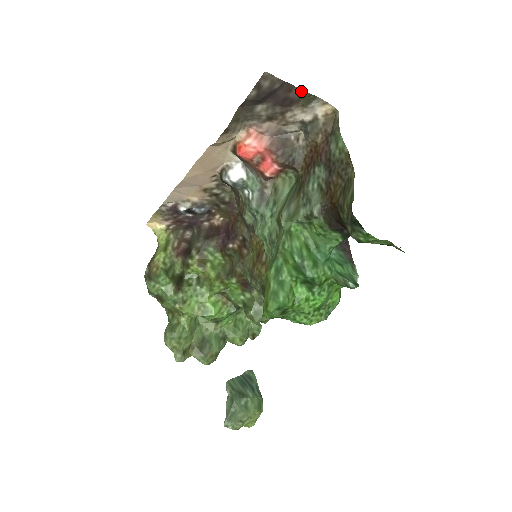
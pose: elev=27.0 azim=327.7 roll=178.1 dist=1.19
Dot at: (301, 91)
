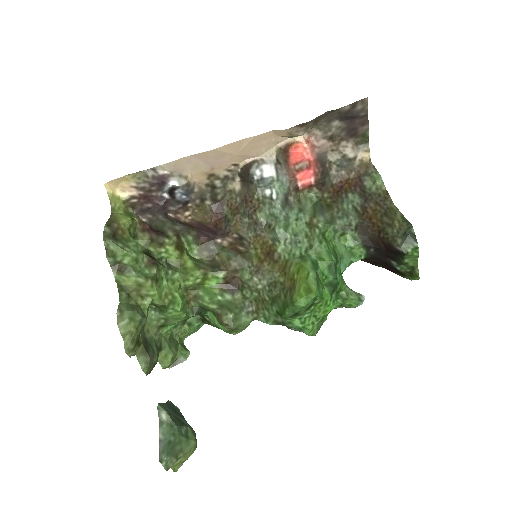
Dot at: (367, 130)
